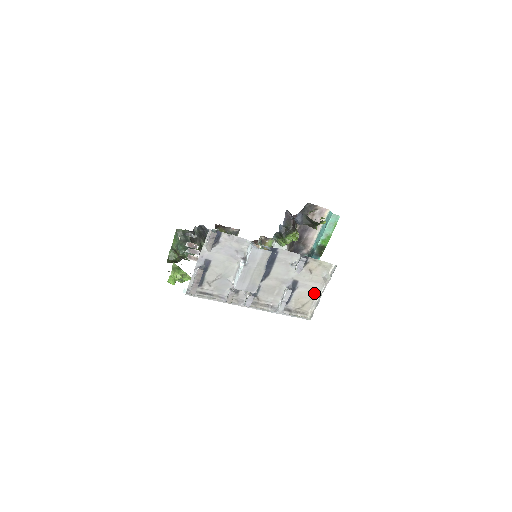
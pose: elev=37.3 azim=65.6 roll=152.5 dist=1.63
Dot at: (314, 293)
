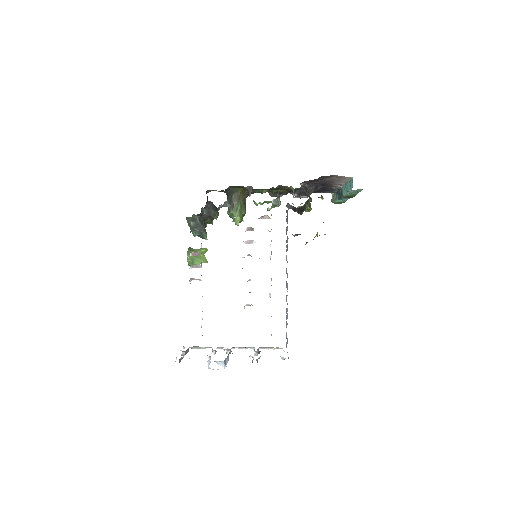
Dot at: occluded
